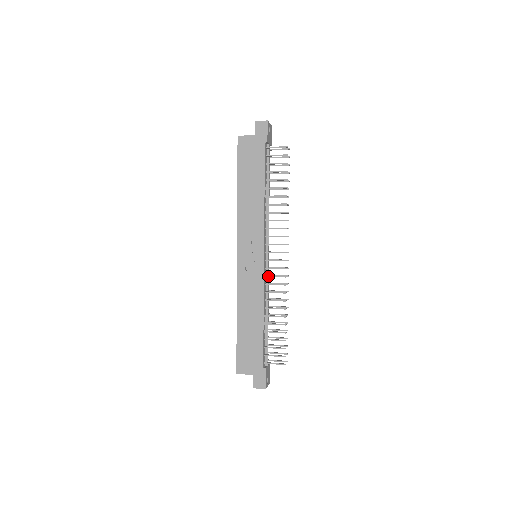
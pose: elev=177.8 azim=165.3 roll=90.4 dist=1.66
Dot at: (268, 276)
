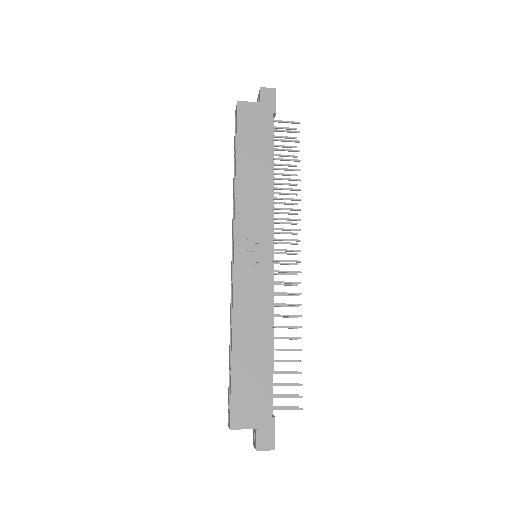
Dot at: (276, 282)
